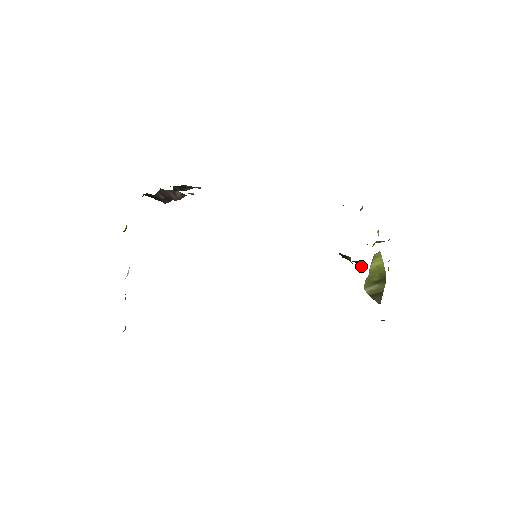
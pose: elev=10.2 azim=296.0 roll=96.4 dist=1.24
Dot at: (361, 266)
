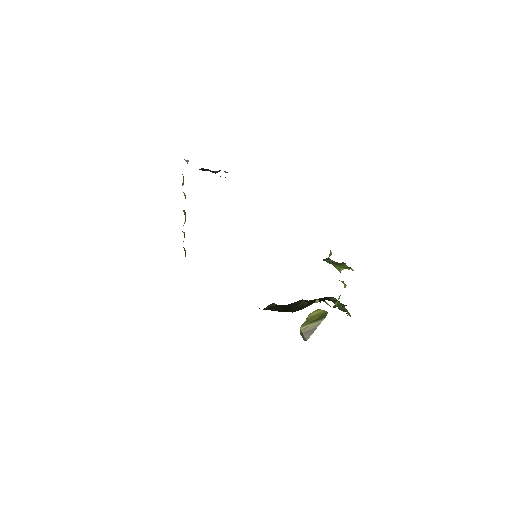
Dot at: occluded
